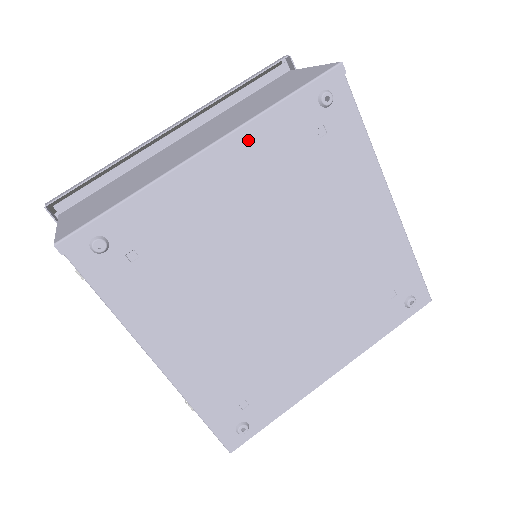
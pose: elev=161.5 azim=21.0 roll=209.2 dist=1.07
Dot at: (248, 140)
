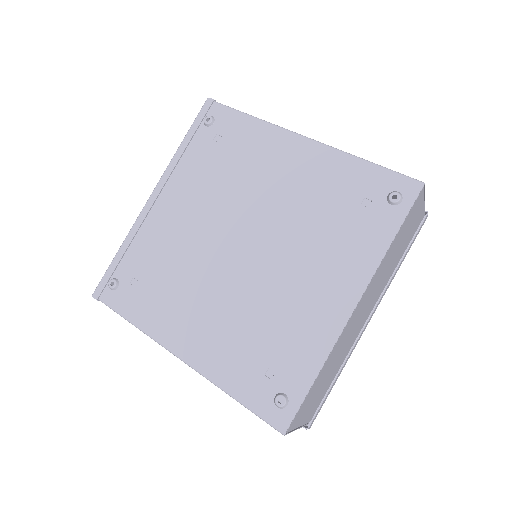
Dot at: (173, 175)
